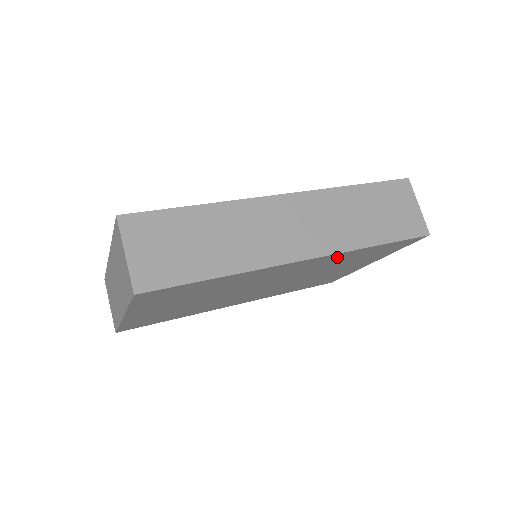
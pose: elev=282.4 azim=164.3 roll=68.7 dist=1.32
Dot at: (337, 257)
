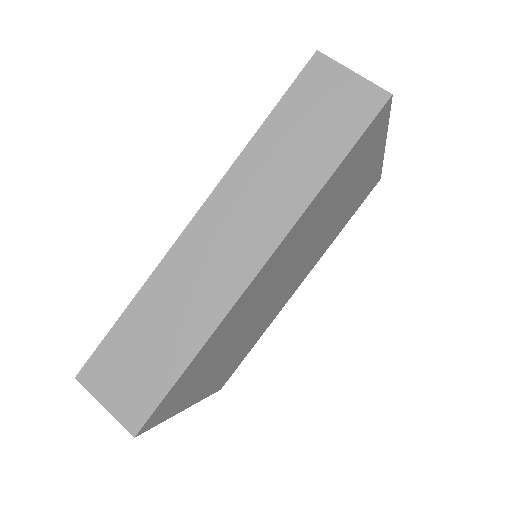
Dot at: (303, 222)
